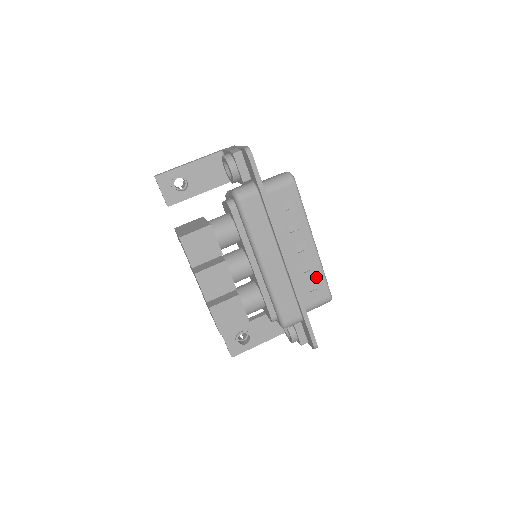
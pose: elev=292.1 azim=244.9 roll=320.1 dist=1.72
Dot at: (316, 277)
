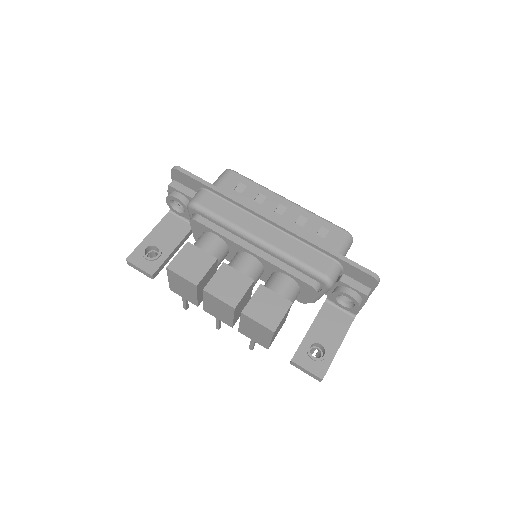
Dot at: (317, 224)
